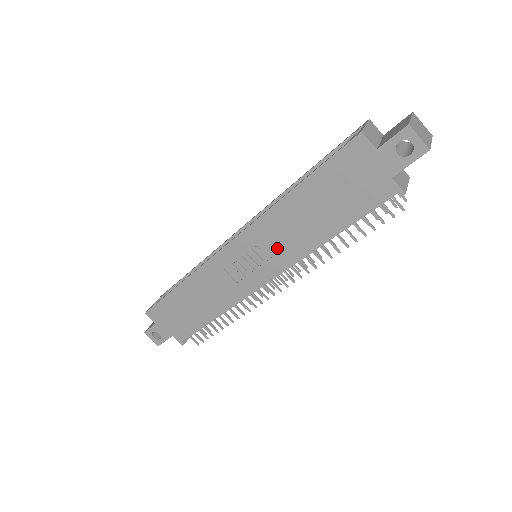
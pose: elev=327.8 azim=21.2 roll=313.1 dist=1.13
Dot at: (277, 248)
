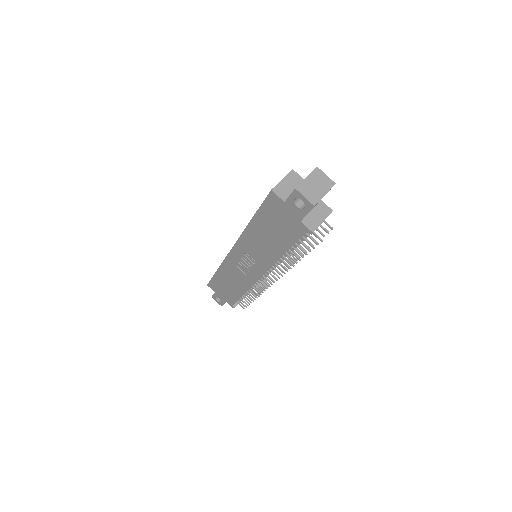
Dot at: (257, 257)
